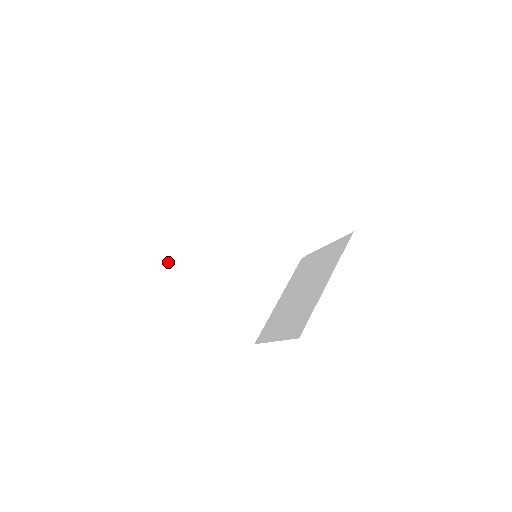
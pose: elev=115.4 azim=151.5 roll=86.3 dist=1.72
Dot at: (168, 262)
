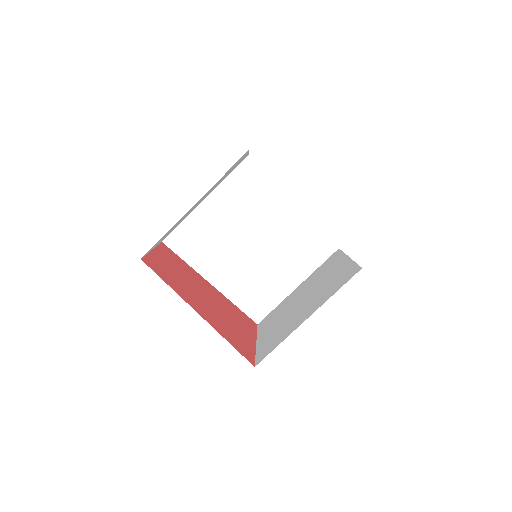
Dot at: (175, 235)
